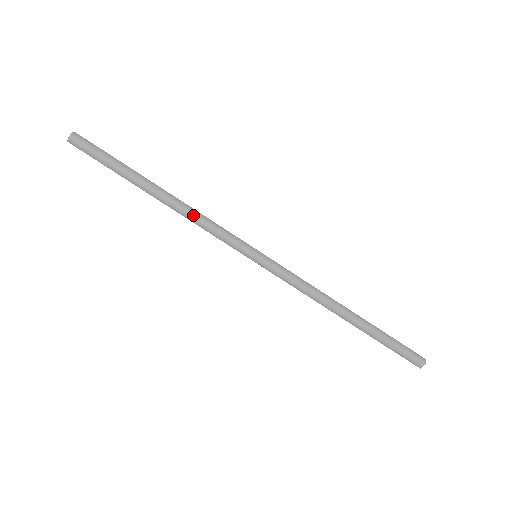
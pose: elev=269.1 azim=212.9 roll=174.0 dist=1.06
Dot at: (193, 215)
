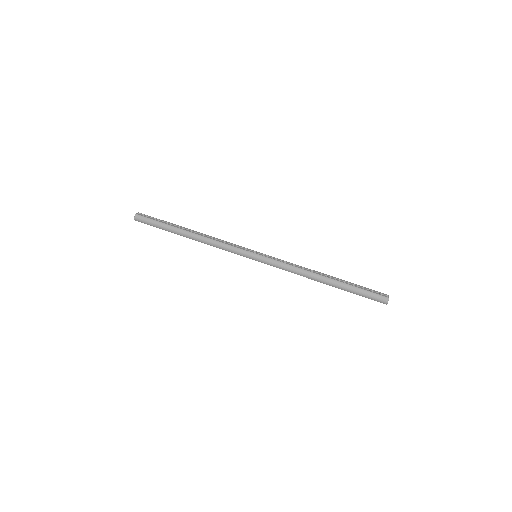
Dot at: (211, 243)
